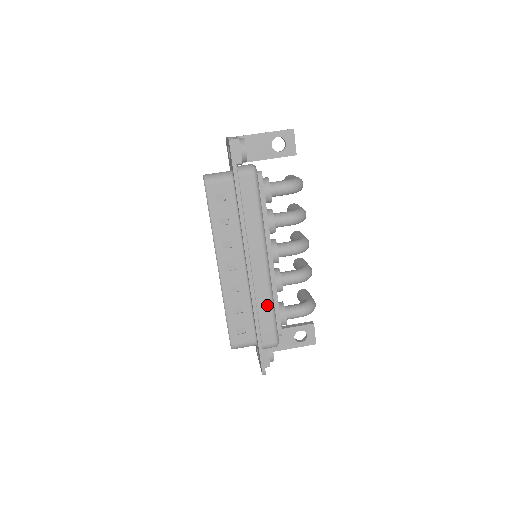
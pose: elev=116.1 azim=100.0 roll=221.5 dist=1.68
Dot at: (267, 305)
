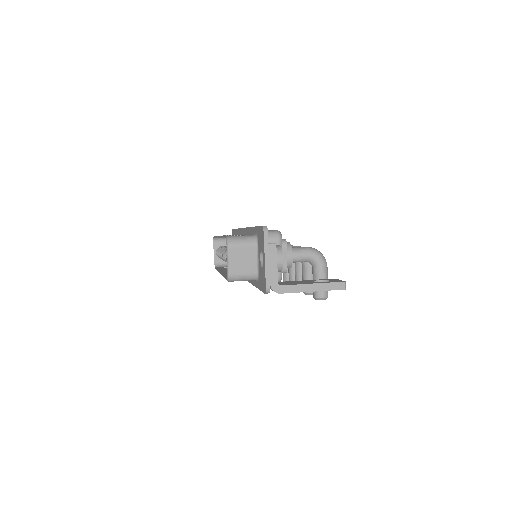
Dot at: occluded
